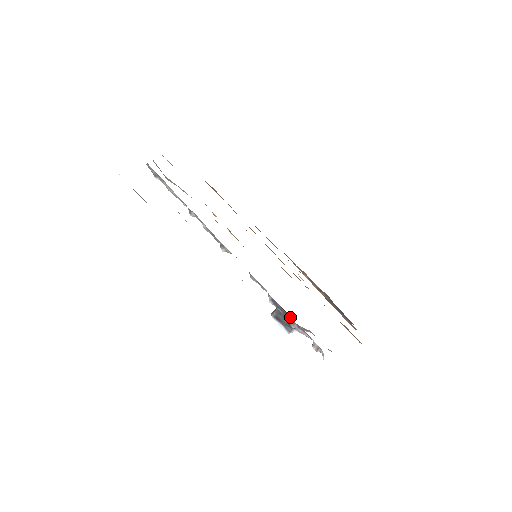
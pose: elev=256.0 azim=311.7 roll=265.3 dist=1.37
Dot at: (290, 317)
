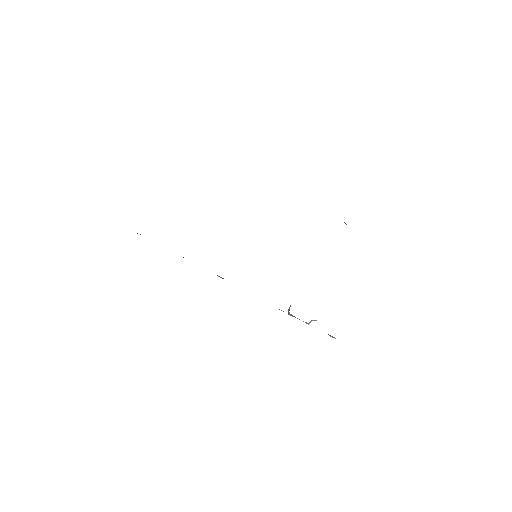
Dot at: occluded
